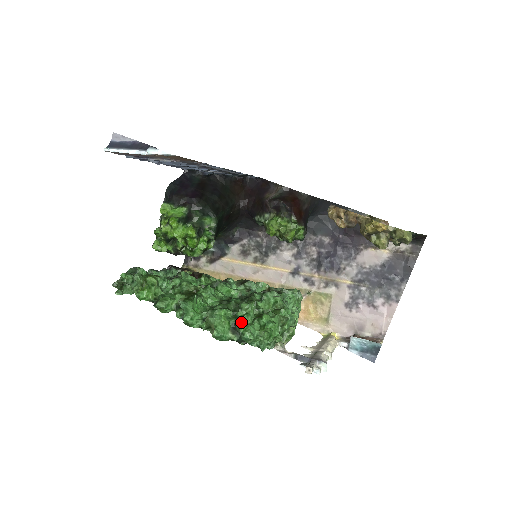
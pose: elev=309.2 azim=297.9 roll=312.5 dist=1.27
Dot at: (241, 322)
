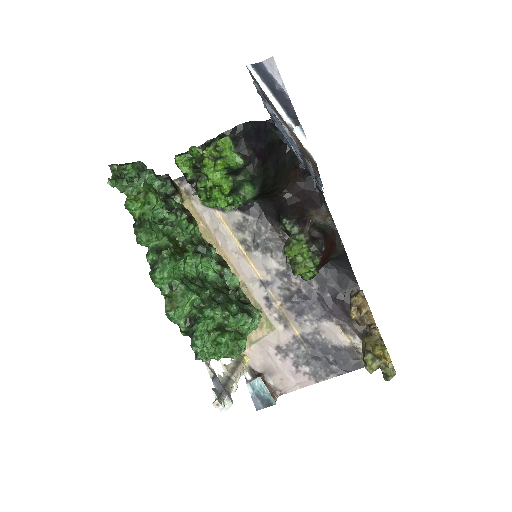
Dot at: (203, 324)
